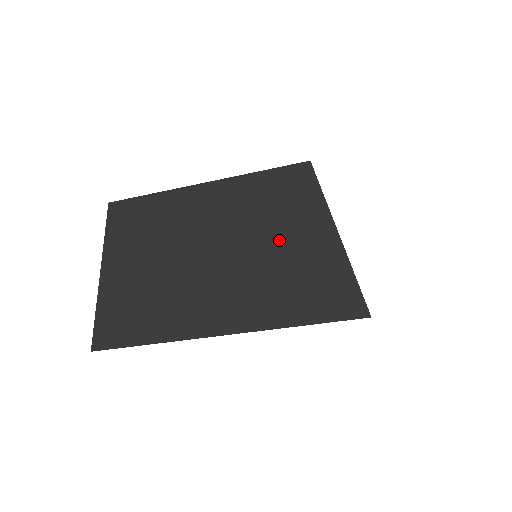
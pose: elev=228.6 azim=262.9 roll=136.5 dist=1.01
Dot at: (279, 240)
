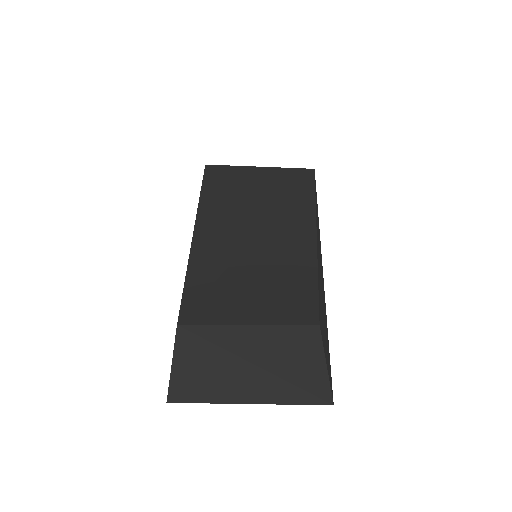
Dot at: (290, 363)
